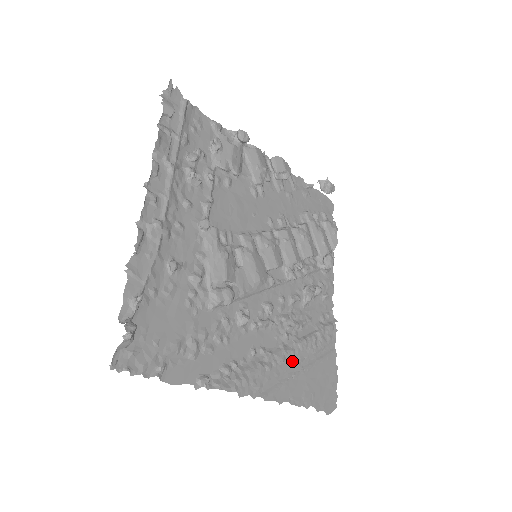
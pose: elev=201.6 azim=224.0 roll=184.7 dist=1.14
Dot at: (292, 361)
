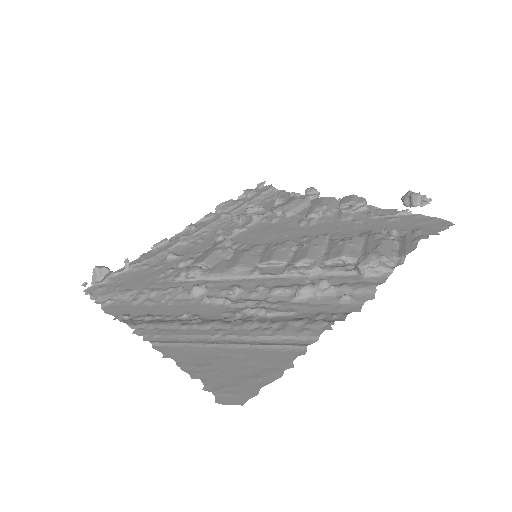
Dot at: (217, 331)
